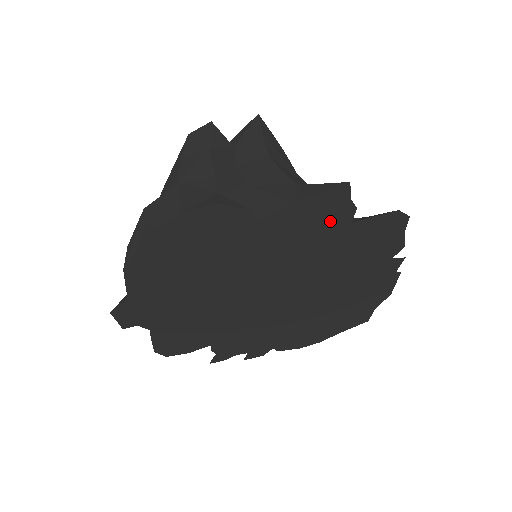
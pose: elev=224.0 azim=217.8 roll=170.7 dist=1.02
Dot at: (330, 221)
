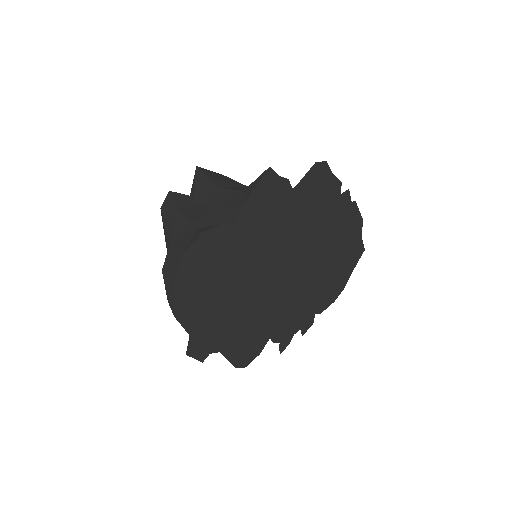
Dot at: (278, 198)
